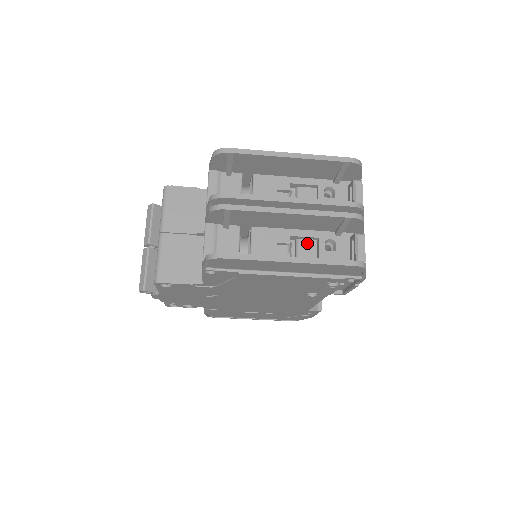
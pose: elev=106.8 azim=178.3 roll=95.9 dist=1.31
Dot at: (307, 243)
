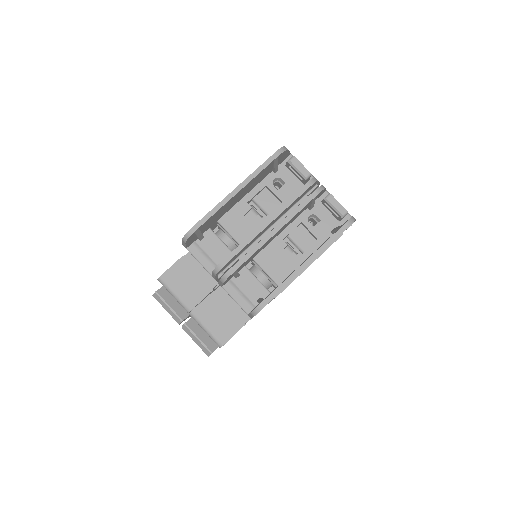
Dot at: (297, 232)
